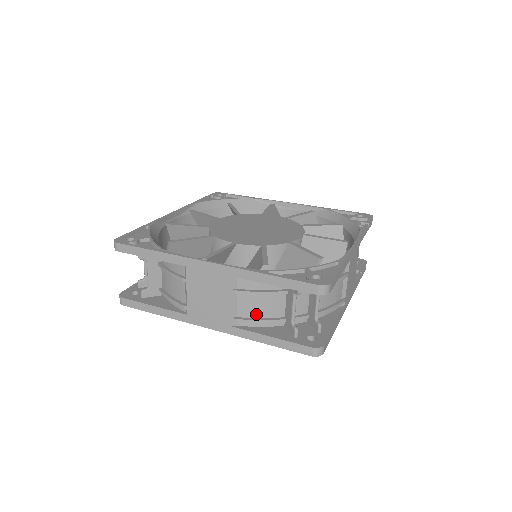
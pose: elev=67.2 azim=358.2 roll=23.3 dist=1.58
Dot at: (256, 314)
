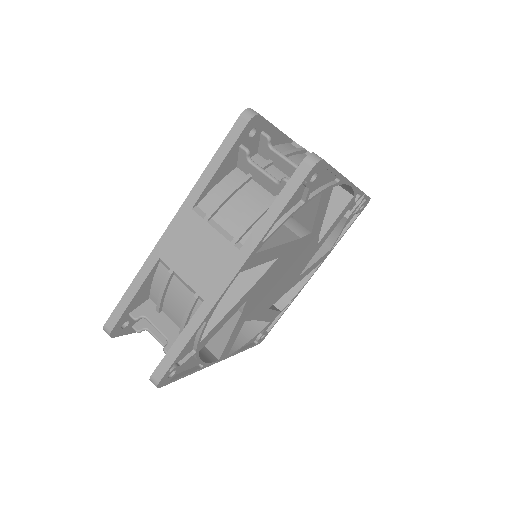
Dot at: (247, 218)
